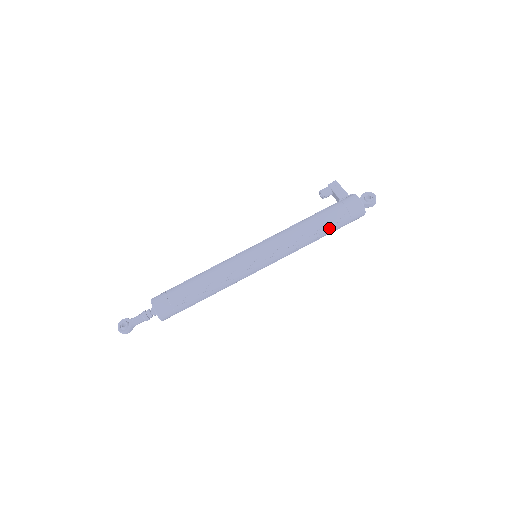
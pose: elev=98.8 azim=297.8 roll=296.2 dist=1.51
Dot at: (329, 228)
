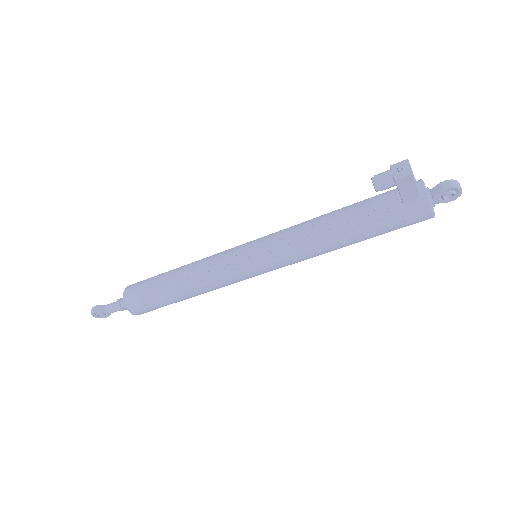
Dot at: occluded
